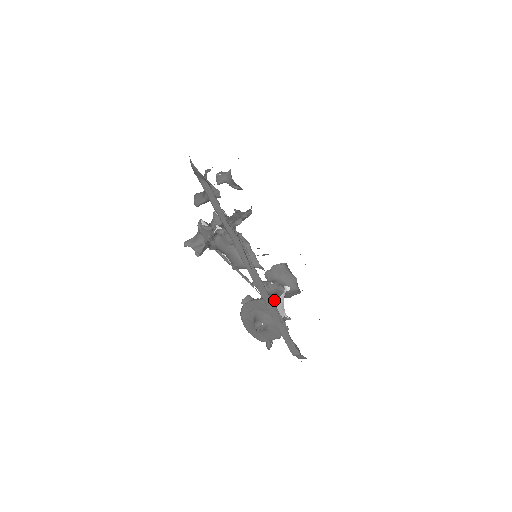
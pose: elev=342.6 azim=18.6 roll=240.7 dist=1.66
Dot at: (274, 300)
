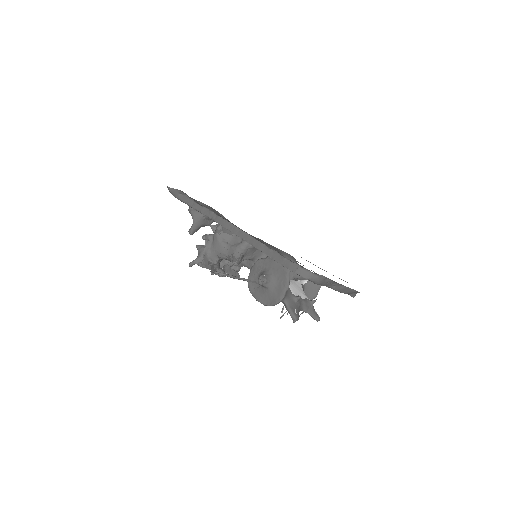
Dot at: occluded
